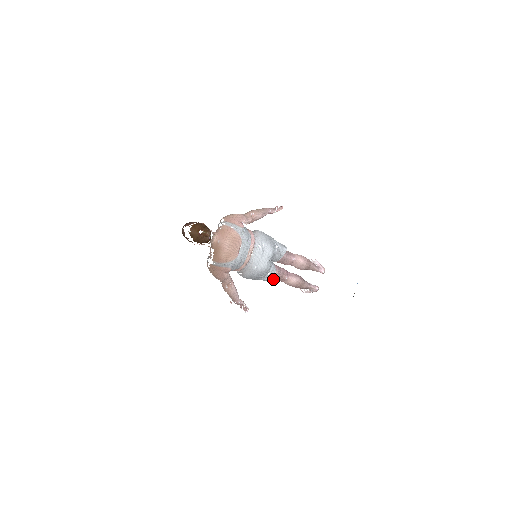
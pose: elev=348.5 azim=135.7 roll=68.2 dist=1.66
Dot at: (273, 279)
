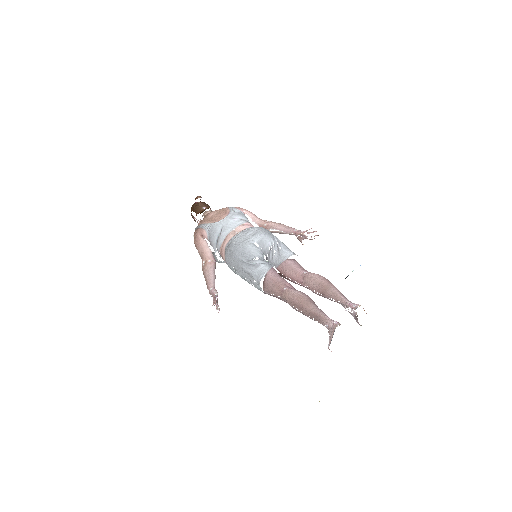
Dot at: (262, 277)
